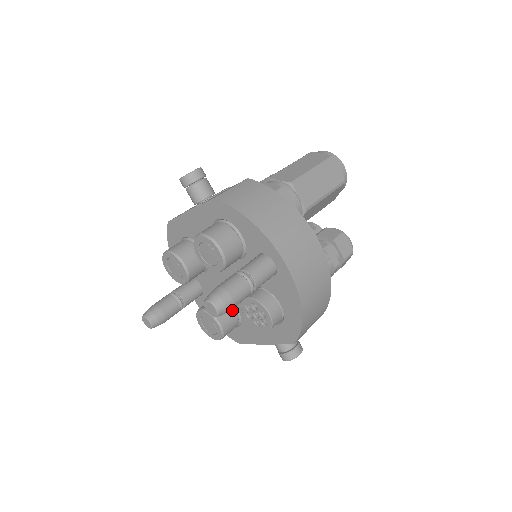
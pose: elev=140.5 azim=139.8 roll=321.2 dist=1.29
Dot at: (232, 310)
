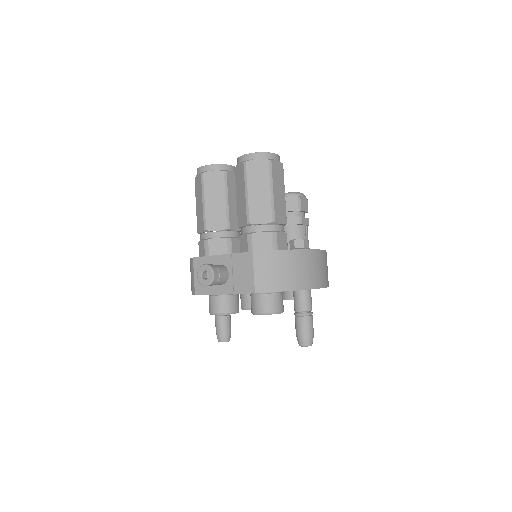
Dot at: occluded
